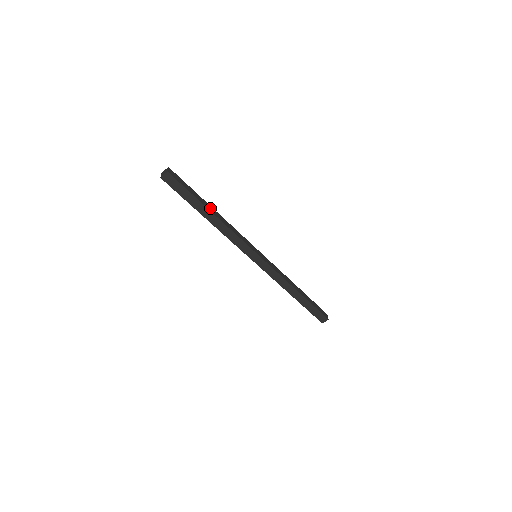
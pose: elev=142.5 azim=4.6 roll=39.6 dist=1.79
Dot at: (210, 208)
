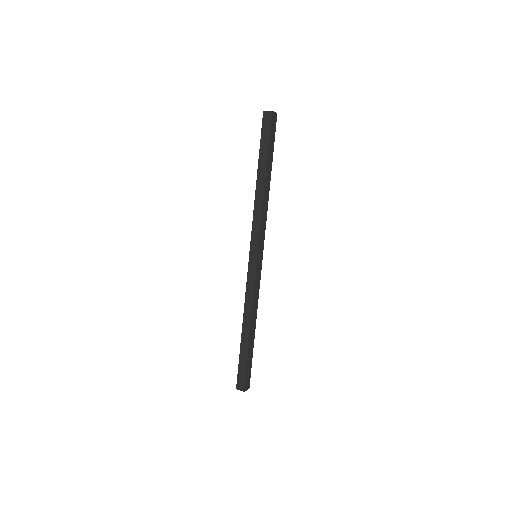
Dot at: (269, 175)
